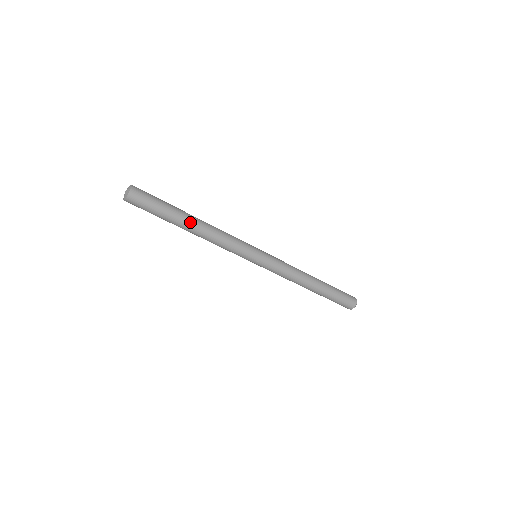
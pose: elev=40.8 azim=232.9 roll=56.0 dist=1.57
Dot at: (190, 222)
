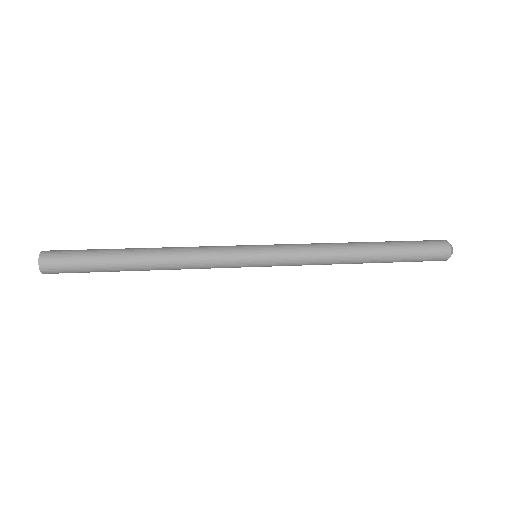
Dot at: (137, 270)
